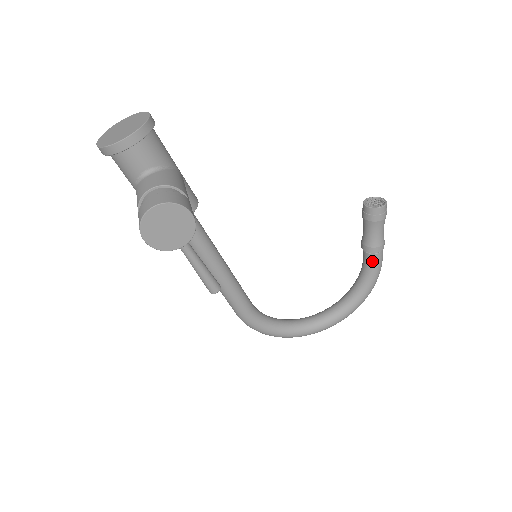
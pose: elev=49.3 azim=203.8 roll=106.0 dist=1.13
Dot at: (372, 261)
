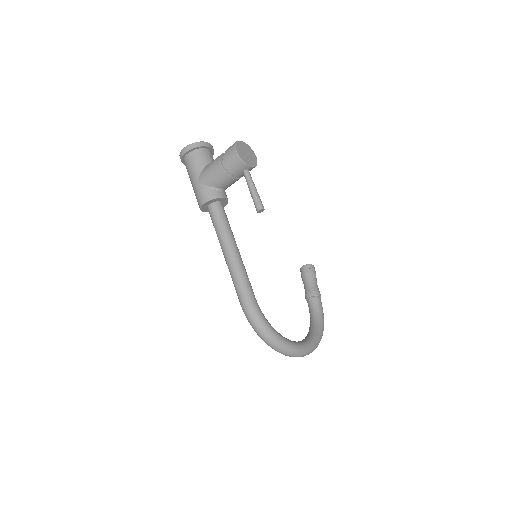
Dot at: (318, 303)
